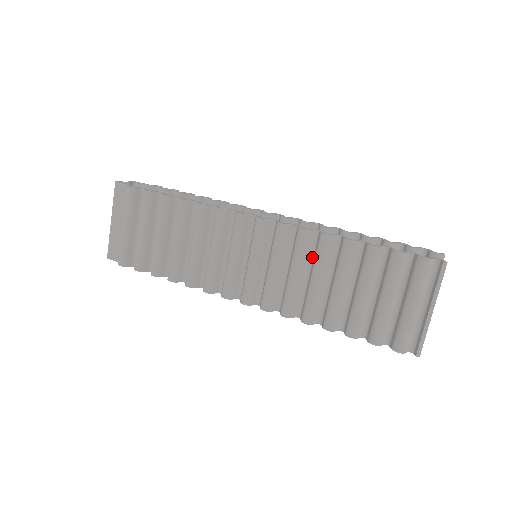
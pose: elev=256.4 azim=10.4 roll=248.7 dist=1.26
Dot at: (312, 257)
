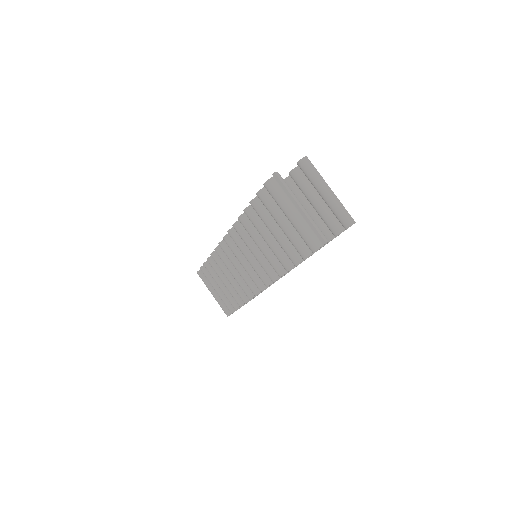
Dot at: occluded
